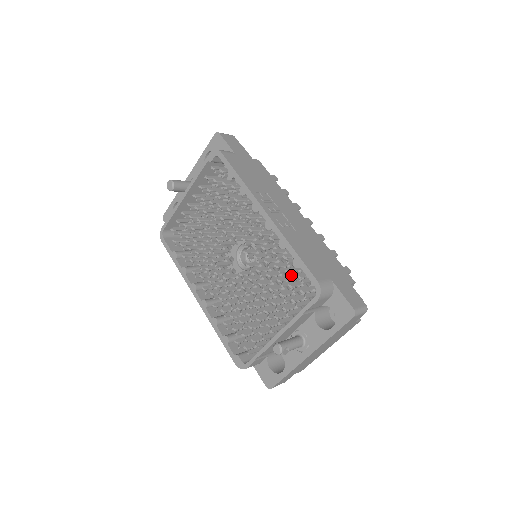
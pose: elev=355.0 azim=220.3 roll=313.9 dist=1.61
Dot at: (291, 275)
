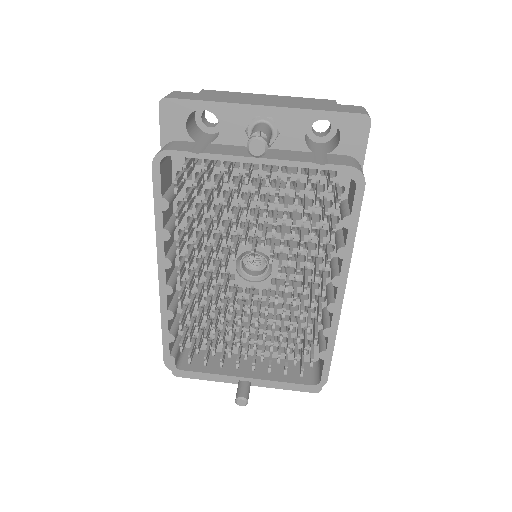
Dot at: occluded
